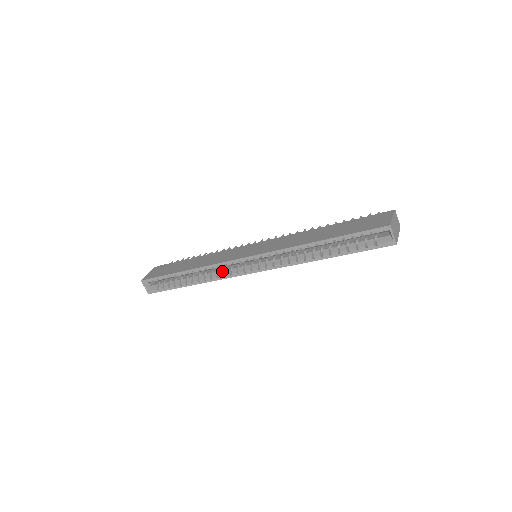
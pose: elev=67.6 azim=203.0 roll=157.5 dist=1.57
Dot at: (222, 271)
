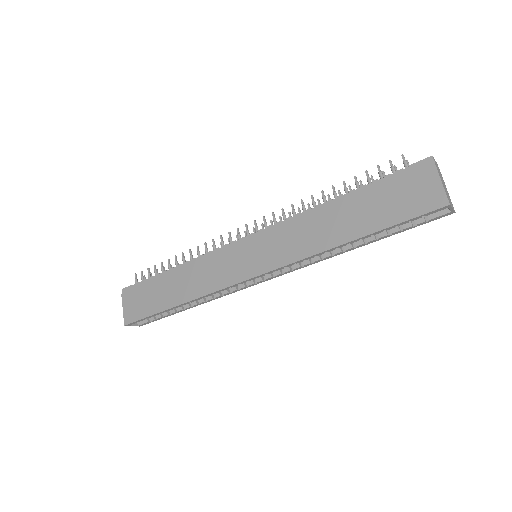
Dot at: occluded
